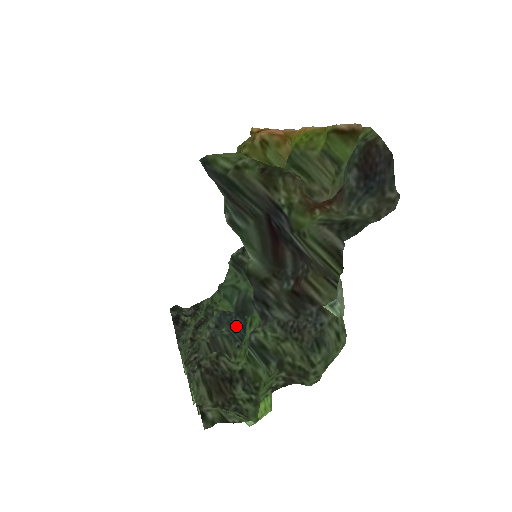
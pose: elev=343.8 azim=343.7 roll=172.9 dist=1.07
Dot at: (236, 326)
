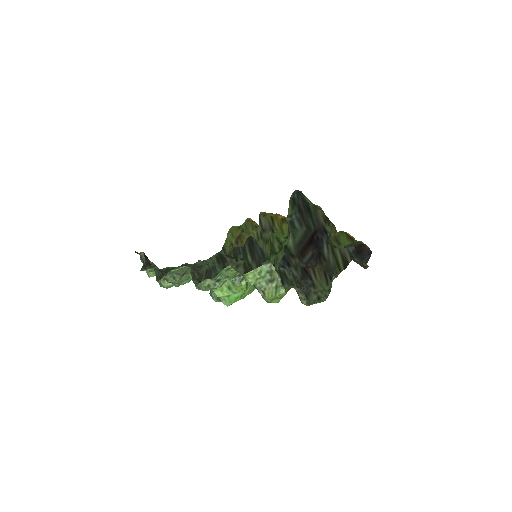
Dot at: occluded
